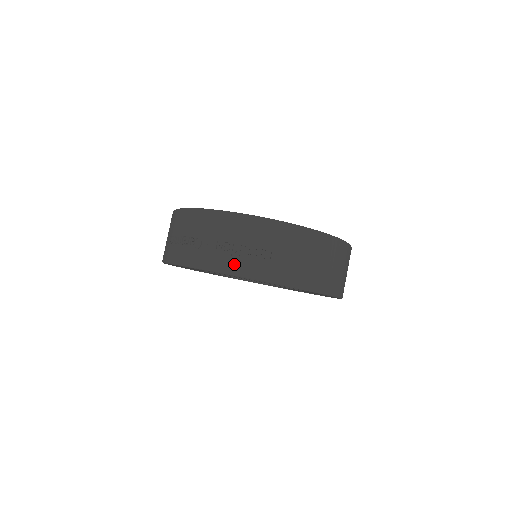
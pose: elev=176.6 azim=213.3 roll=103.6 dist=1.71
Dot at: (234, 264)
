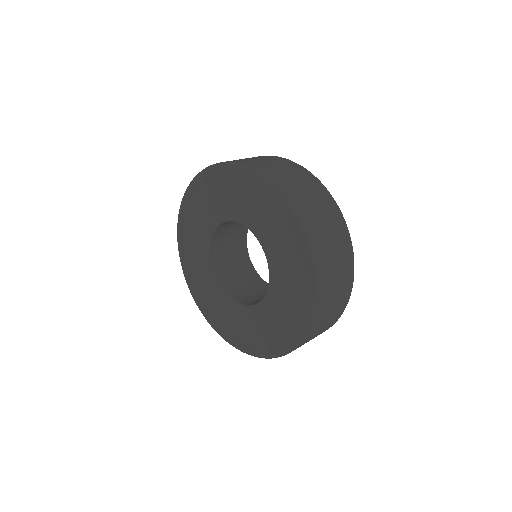
Dot at: (242, 161)
